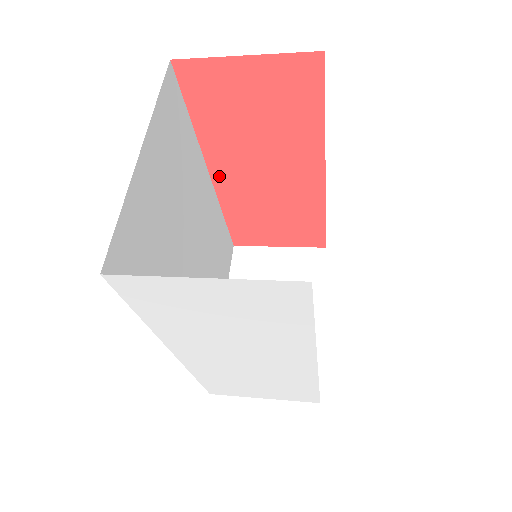
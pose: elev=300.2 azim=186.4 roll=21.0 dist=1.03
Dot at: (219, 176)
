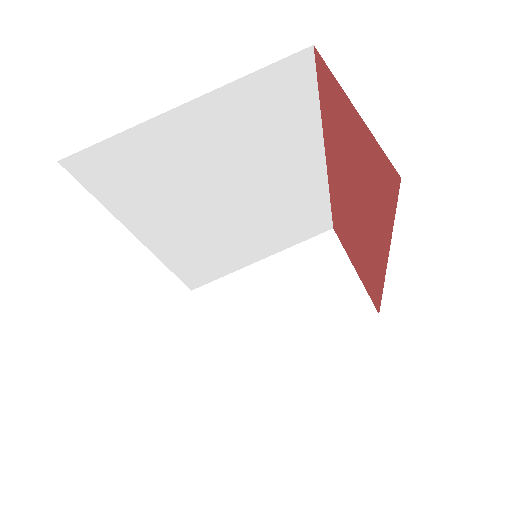
Dot at: (331, 171)
